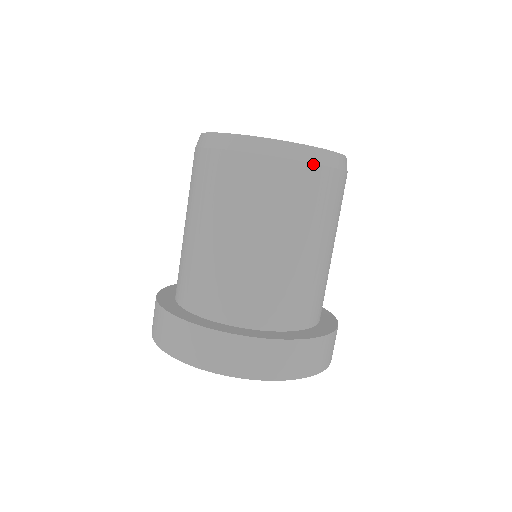
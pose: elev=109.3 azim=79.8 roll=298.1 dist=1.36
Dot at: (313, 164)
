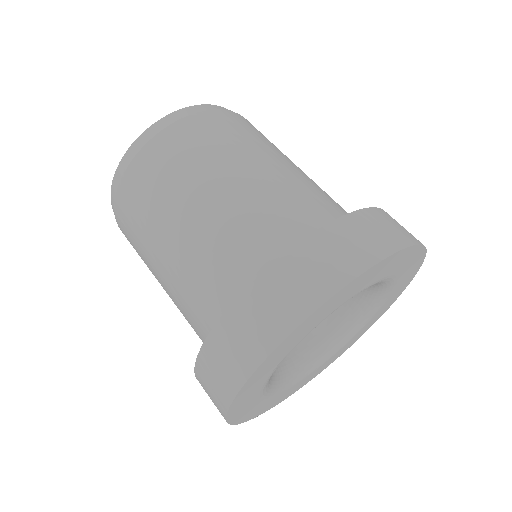
Dot at: (225, 110)
